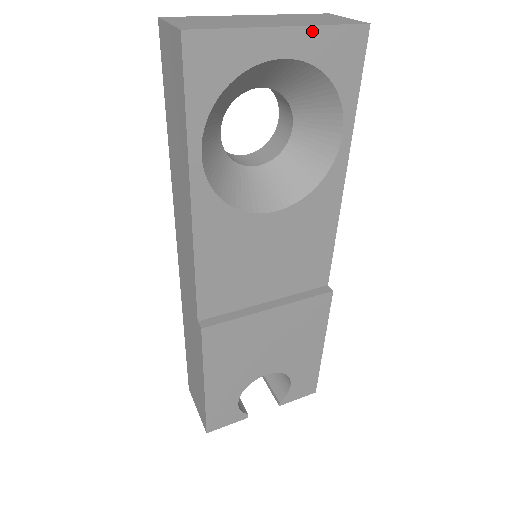
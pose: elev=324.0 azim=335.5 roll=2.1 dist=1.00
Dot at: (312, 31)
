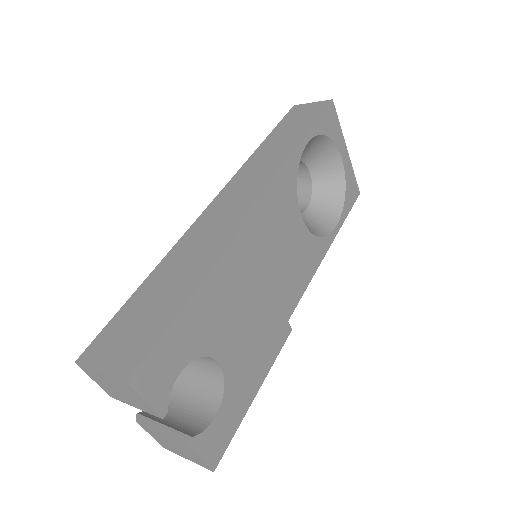
Dot at: (351, 166)
